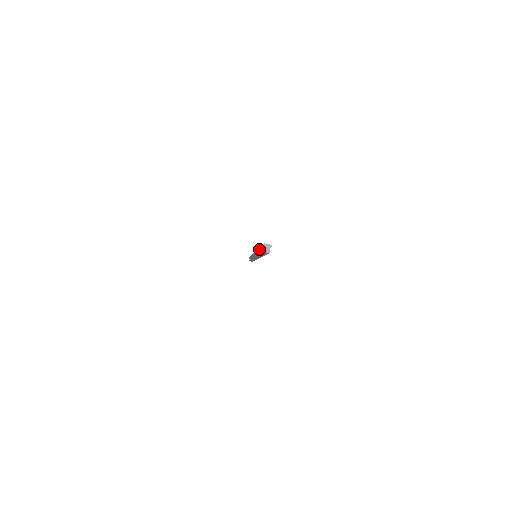
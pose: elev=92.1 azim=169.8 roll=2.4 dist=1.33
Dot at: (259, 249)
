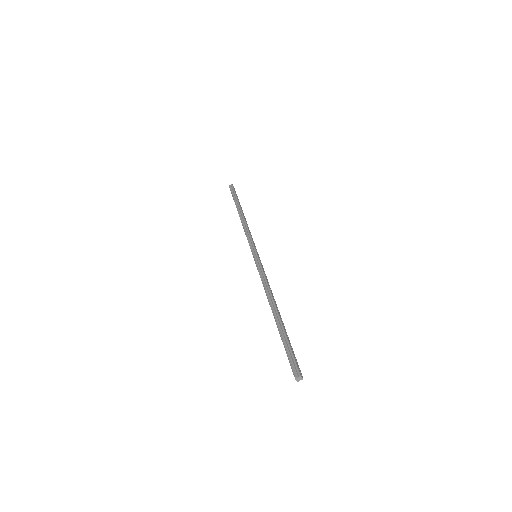
Dot at: (284, 333)
